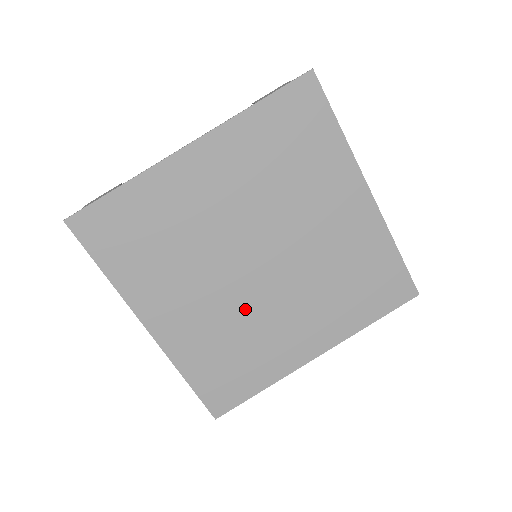
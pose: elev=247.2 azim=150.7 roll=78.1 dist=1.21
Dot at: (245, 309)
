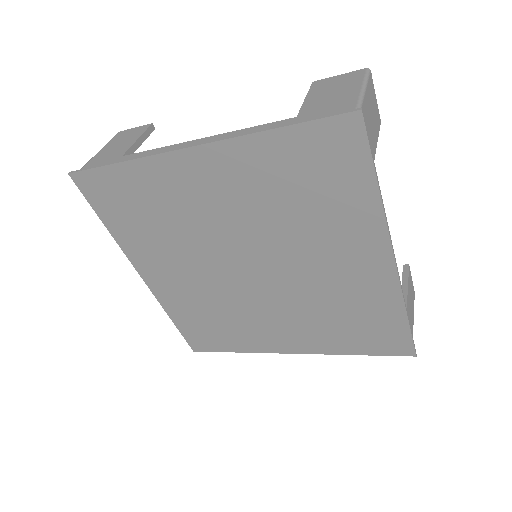
Dot at: (230, 297)
